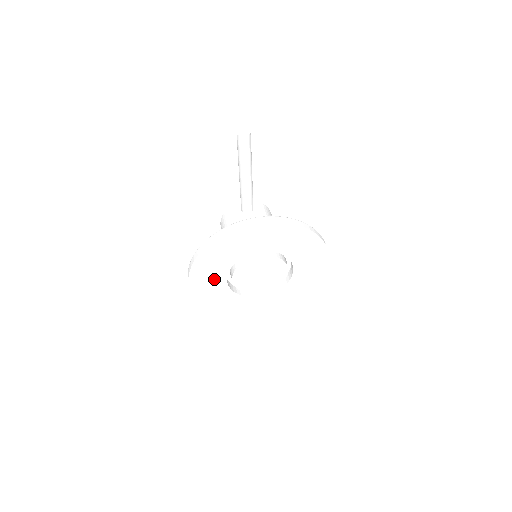
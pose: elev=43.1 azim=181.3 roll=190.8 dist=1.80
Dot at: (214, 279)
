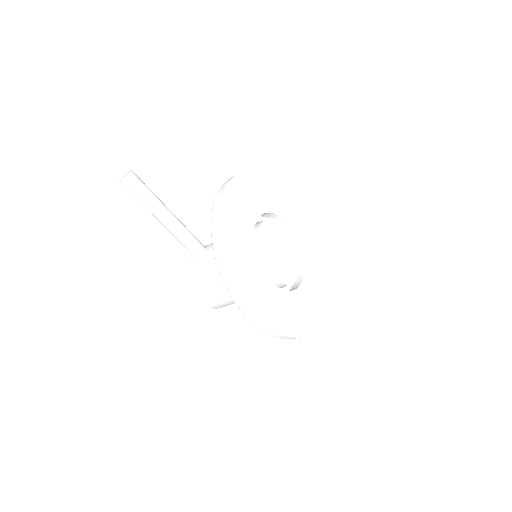
Dot at: (262, 288)
